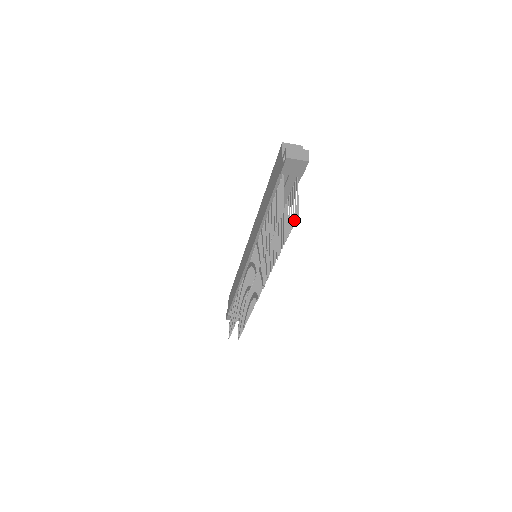
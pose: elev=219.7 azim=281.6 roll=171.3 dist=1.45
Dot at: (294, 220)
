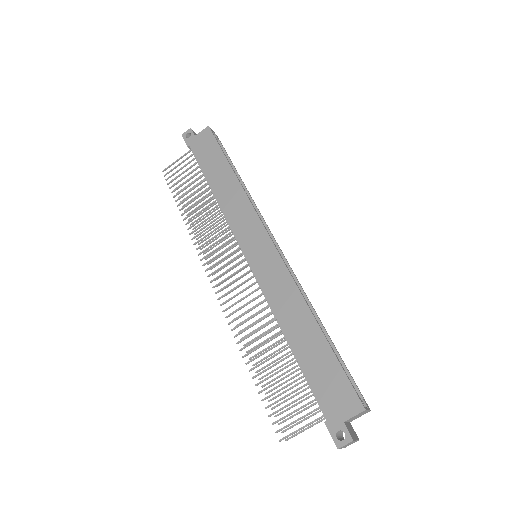
Dot at: occluded
